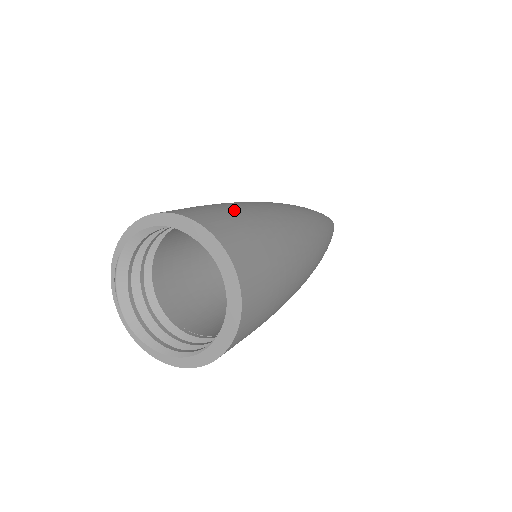
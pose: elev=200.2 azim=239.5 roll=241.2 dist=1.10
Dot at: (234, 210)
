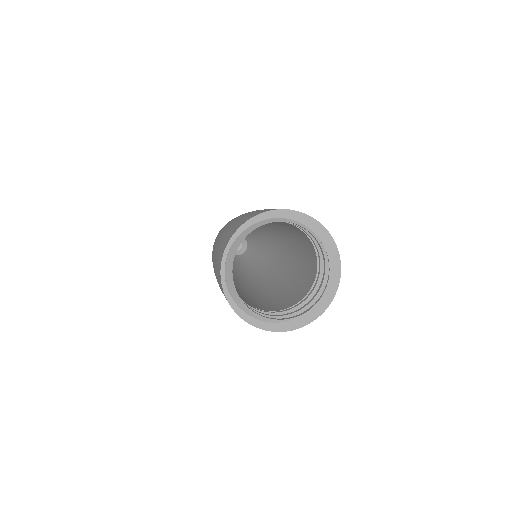
Dot at: occluded
